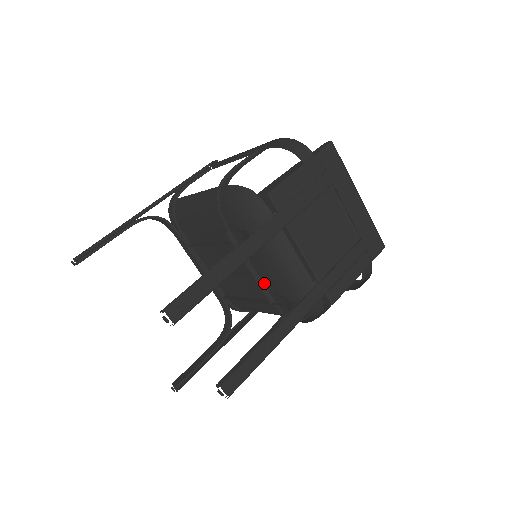
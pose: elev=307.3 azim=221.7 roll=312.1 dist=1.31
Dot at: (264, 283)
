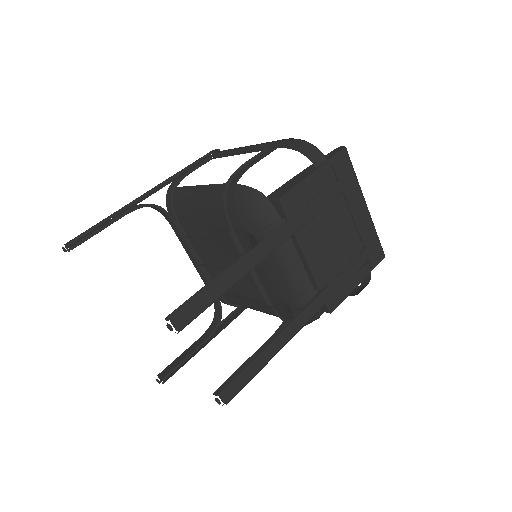
Dot at: (263, 285)
